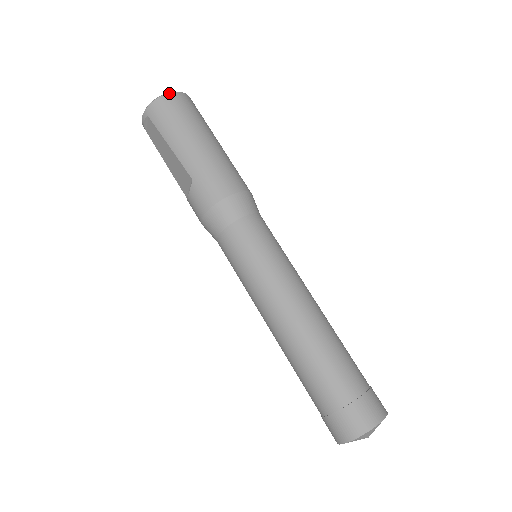
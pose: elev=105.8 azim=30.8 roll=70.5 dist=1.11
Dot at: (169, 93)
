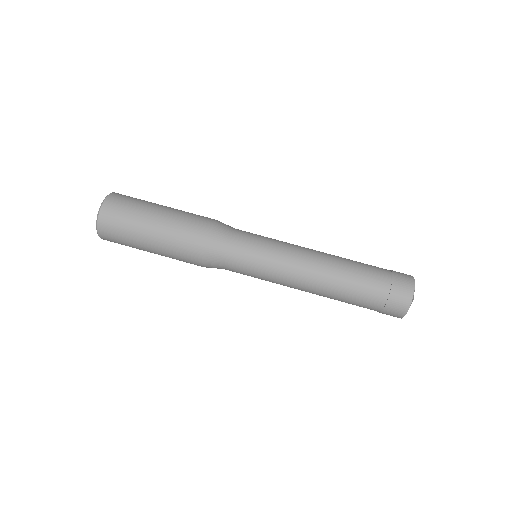
Dot at: (97, 226)
